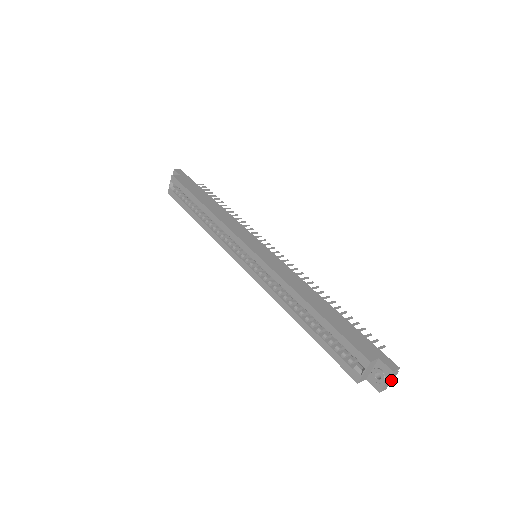
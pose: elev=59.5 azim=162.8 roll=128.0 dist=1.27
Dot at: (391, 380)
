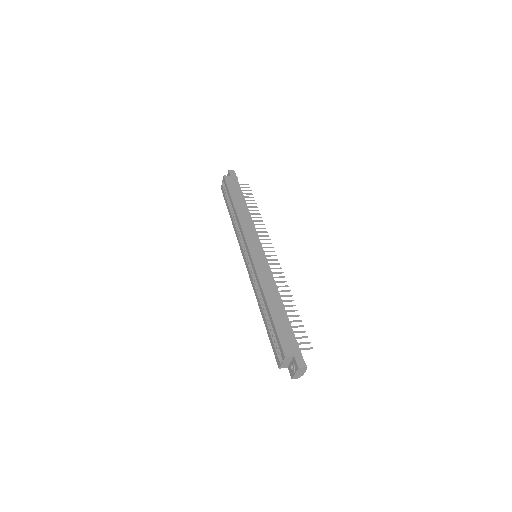
Dot at: (302, 373)
